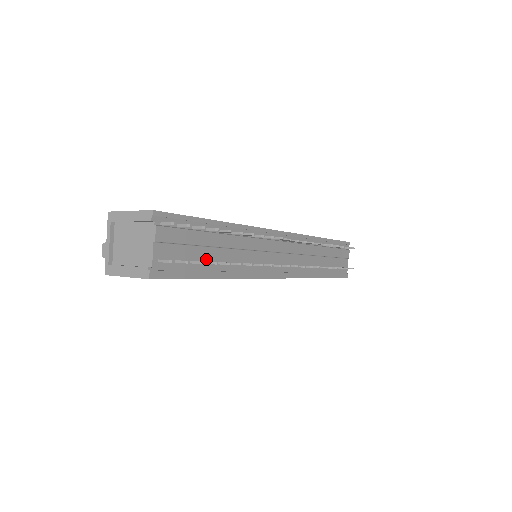
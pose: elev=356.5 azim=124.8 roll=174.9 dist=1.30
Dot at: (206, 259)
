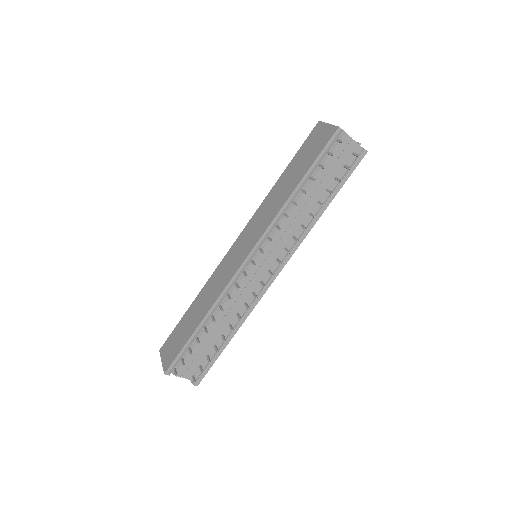
Dot at: (214, 344)
